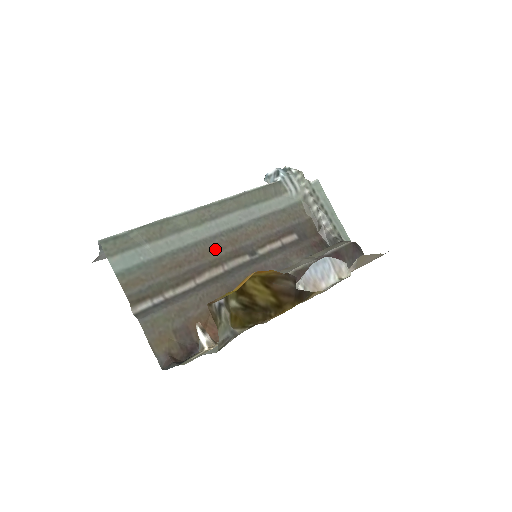
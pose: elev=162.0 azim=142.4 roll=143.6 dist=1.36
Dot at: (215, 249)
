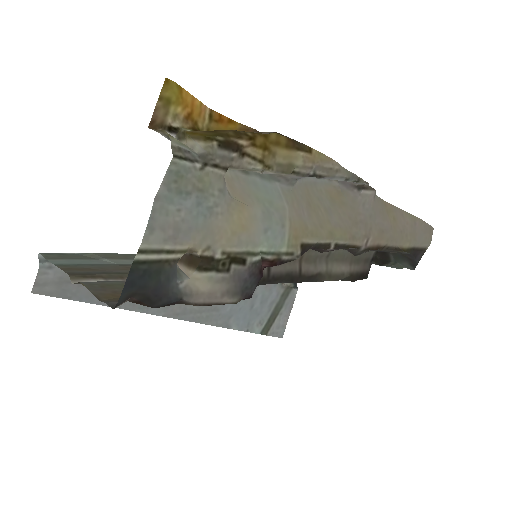
Dot at: occluded
